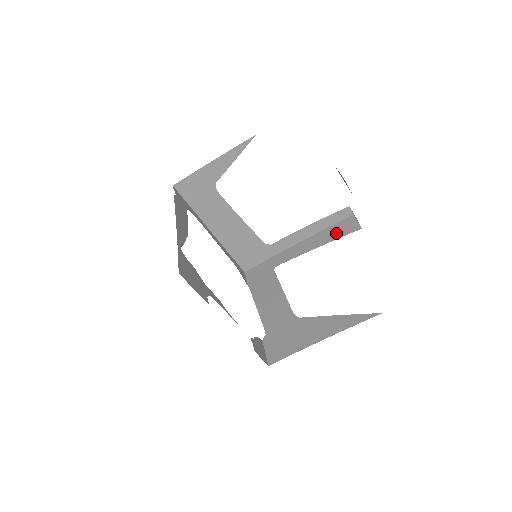
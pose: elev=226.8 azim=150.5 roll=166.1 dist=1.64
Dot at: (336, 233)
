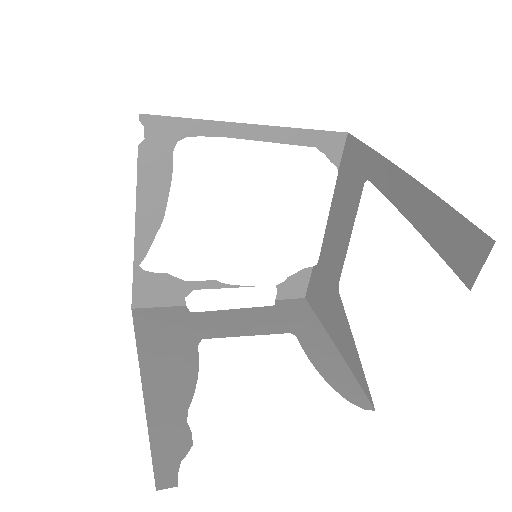
Dot at: (445, 239)
